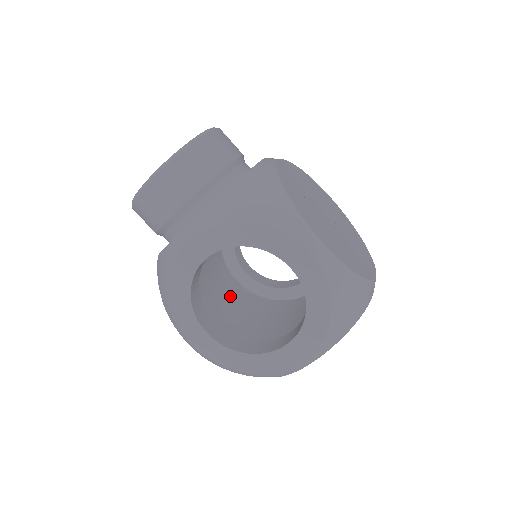
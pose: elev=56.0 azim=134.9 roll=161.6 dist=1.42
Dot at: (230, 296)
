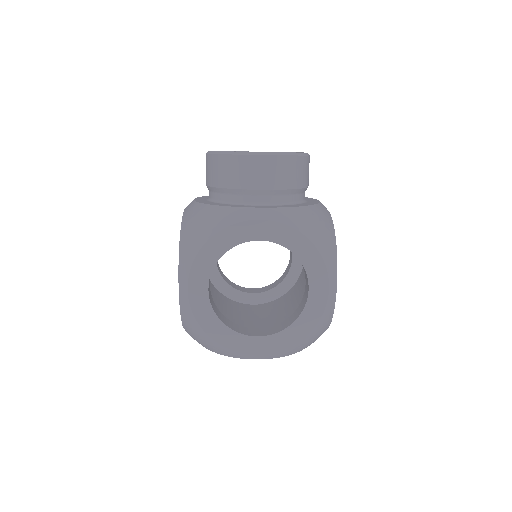
Dot at: occluded
